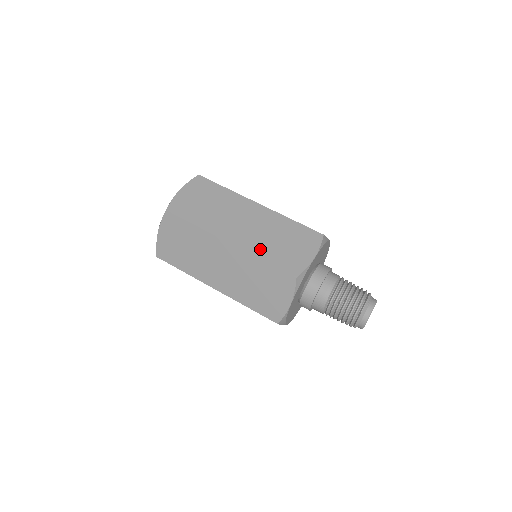
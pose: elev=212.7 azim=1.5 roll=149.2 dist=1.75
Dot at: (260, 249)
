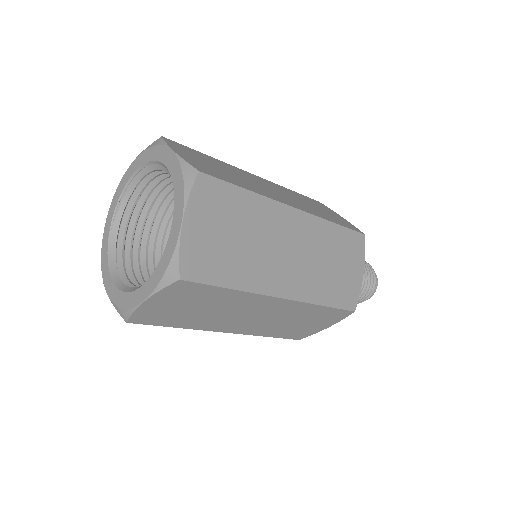
Dot at: (317, 290)
